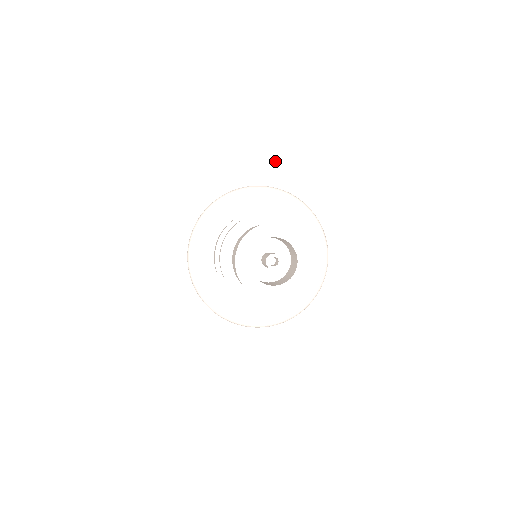
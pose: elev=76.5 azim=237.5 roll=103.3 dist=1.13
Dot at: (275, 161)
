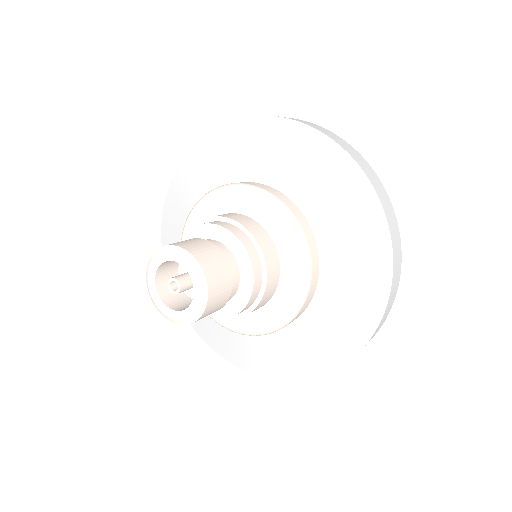
Dot at: (351, 226)
